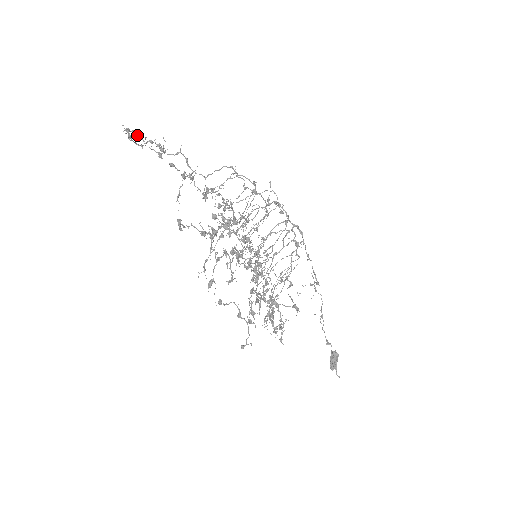
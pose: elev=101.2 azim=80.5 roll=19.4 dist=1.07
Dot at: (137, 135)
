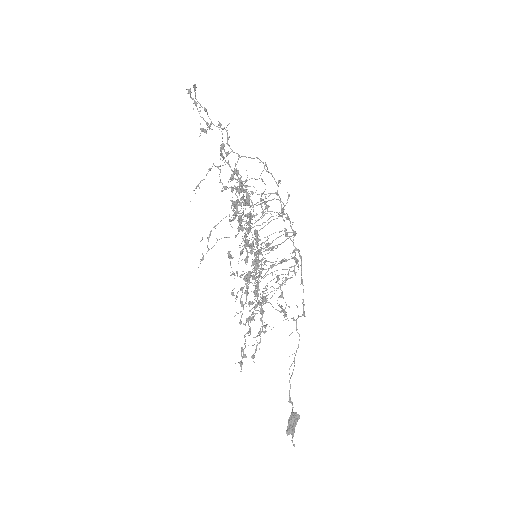
Dot at: (194, 102)
